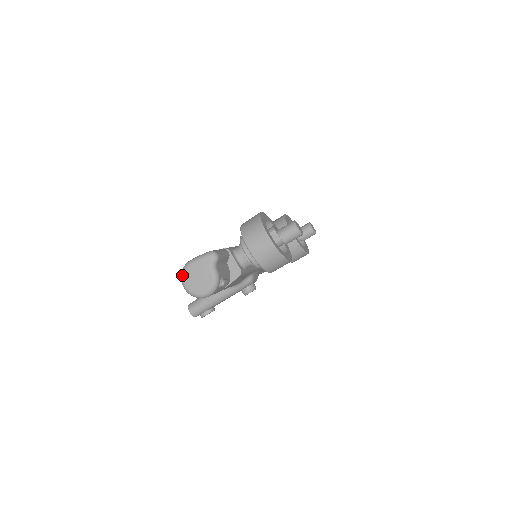
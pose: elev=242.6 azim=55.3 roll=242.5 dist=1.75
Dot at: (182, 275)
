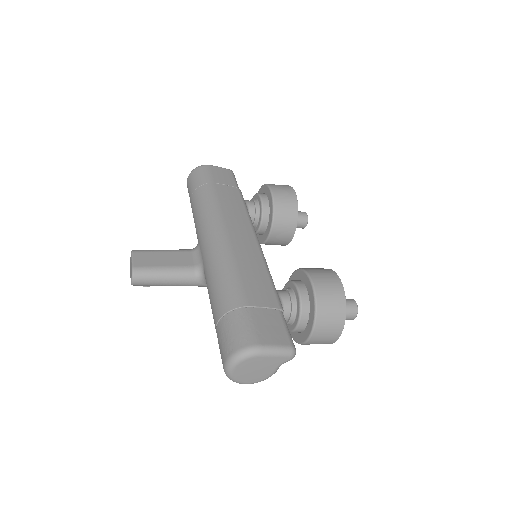
Dot at: (239, 360)
